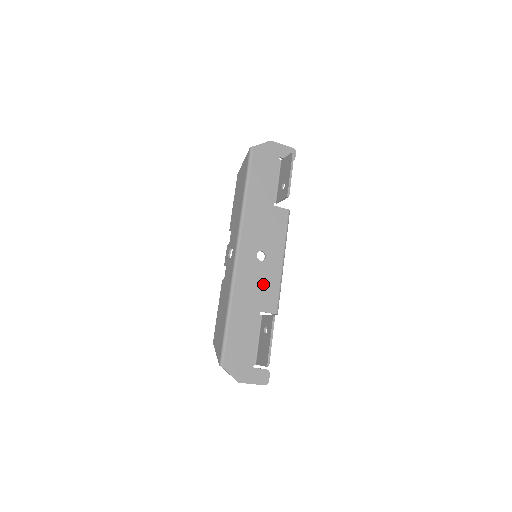
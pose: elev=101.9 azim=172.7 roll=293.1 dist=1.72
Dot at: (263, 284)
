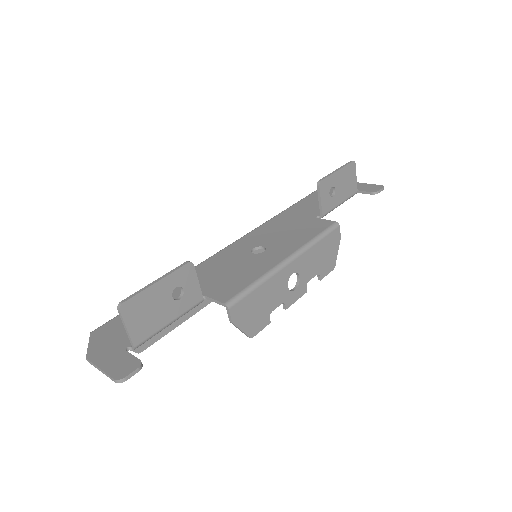
Dot at: (235, 272)
